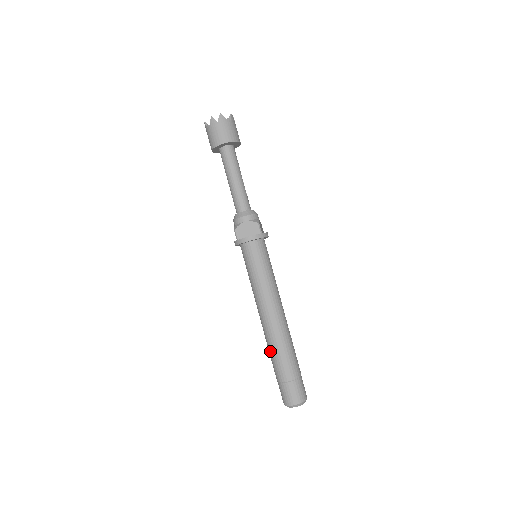
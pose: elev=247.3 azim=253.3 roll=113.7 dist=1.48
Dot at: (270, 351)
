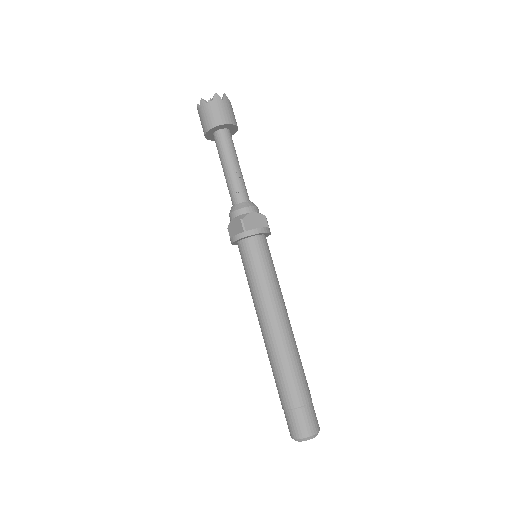
Dot at: occluded
